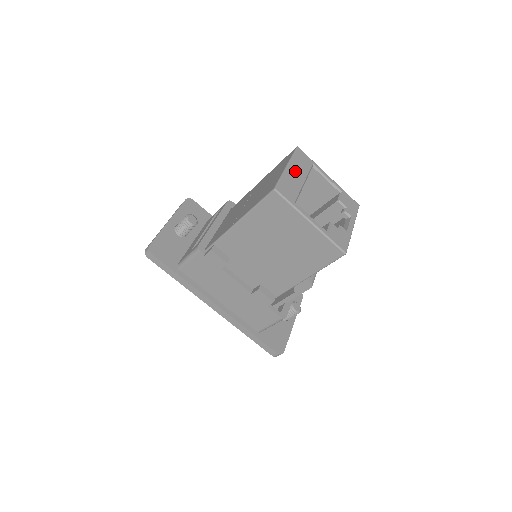
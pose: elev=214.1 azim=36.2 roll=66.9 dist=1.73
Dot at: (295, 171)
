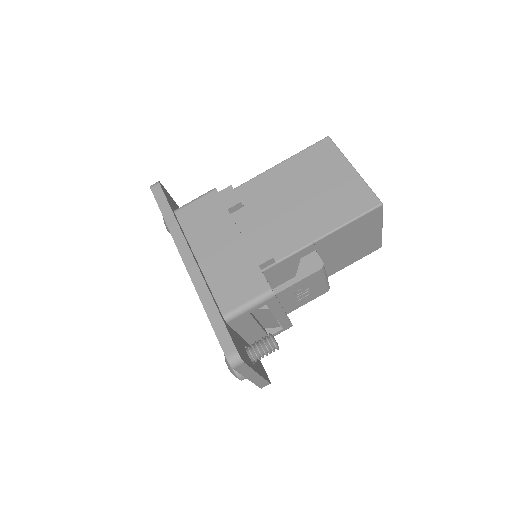
Dot at: occluded
